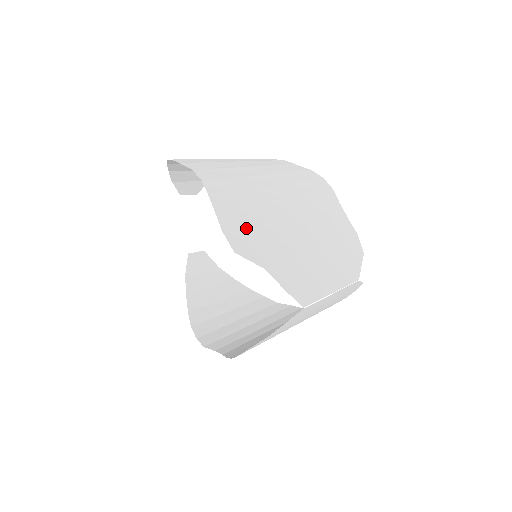
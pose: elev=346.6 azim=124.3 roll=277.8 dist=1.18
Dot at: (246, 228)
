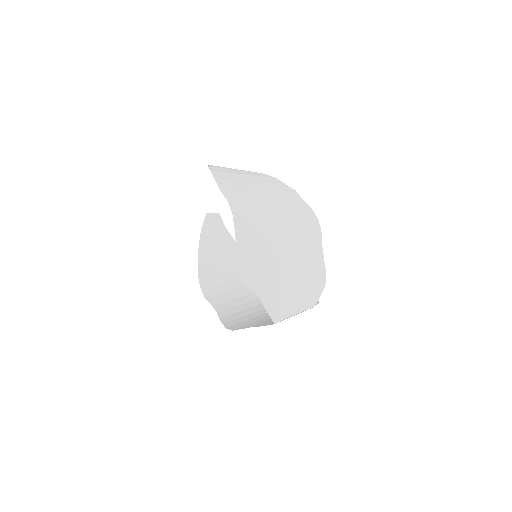
Dot at: (254, 264)
